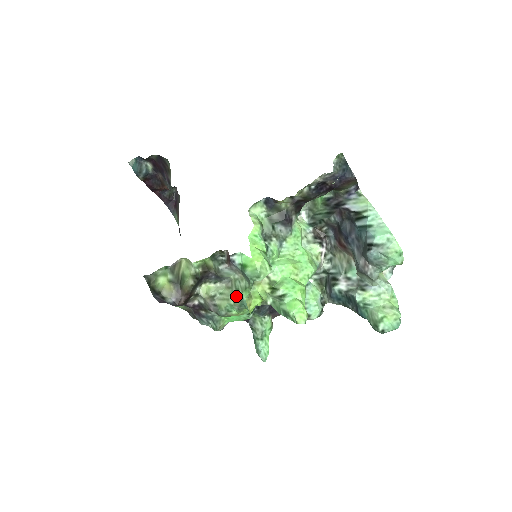
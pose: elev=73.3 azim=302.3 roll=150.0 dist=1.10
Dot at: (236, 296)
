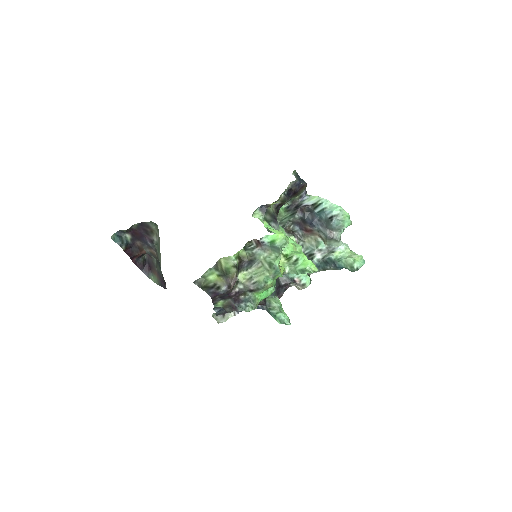
Dot at: (270, 267)
